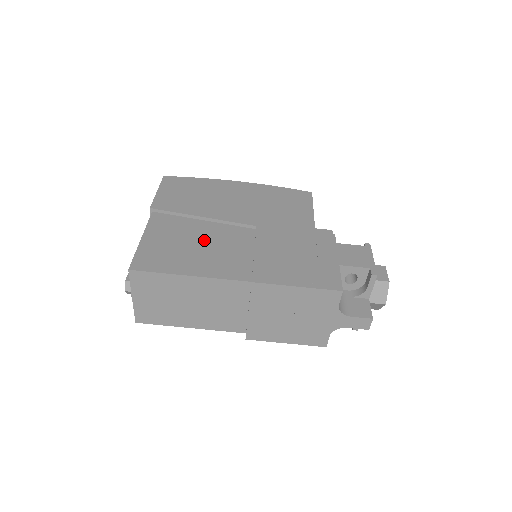
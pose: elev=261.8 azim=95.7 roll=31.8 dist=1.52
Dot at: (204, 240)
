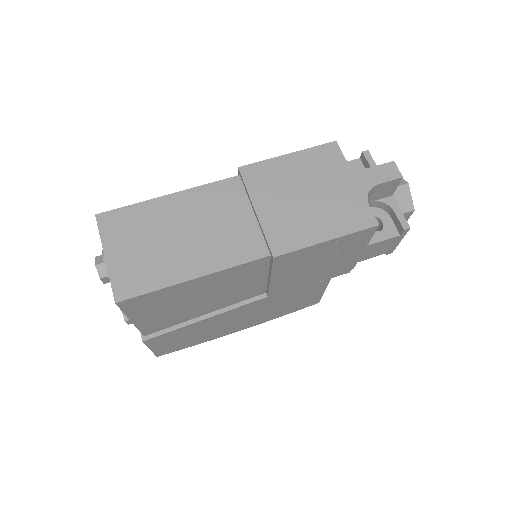
Dot at: occluded
